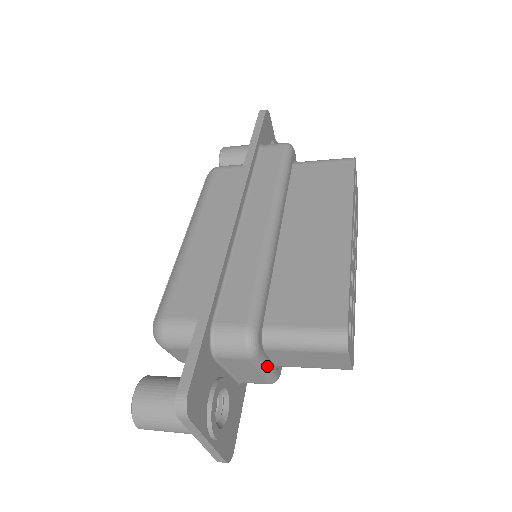
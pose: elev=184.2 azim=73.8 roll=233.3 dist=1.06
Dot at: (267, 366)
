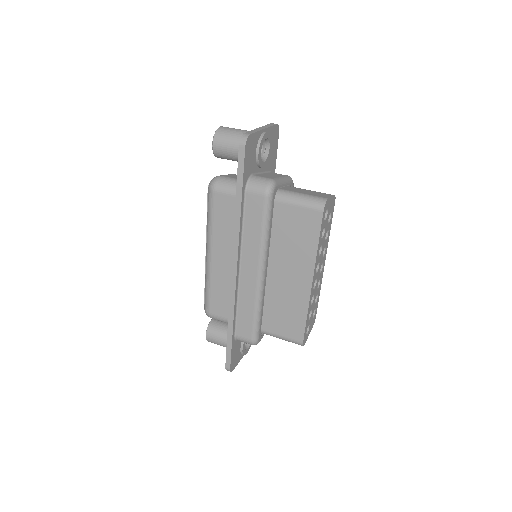
Dot at: occluded
